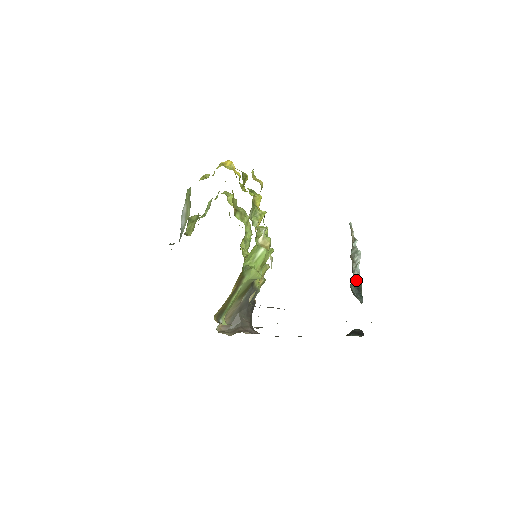
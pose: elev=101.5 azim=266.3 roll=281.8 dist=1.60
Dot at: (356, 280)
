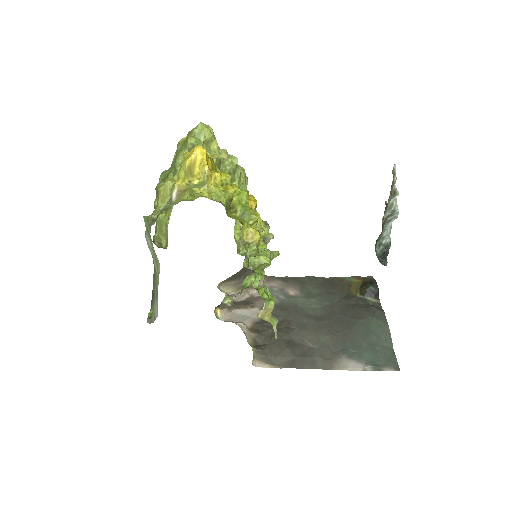
Dot at: (384, 242)
